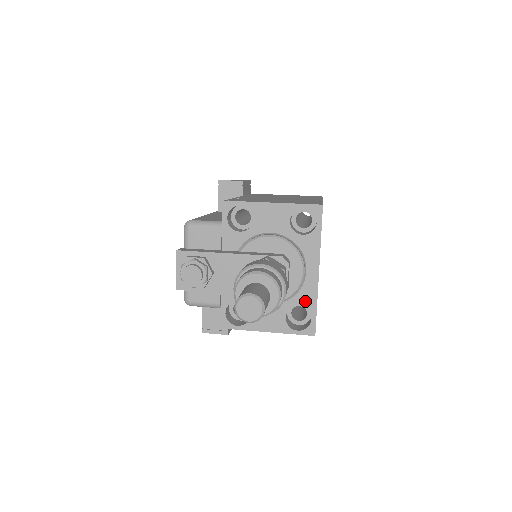
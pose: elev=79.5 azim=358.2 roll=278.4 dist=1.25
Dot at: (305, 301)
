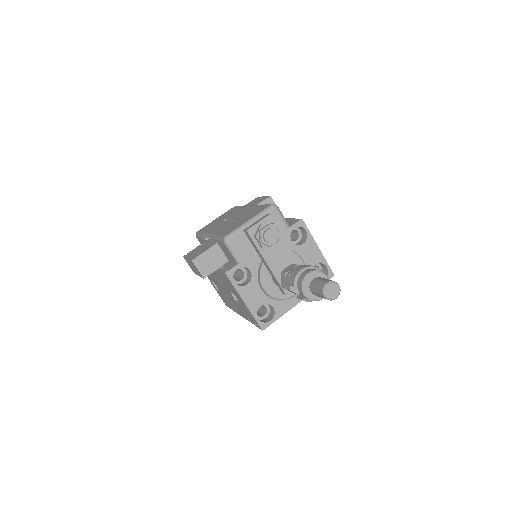
Dot at: (279, 309)
